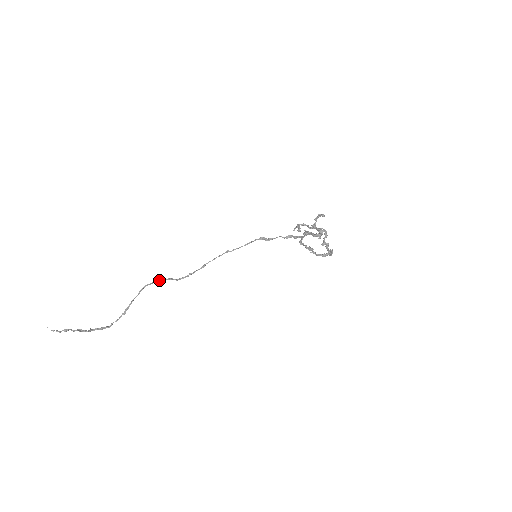
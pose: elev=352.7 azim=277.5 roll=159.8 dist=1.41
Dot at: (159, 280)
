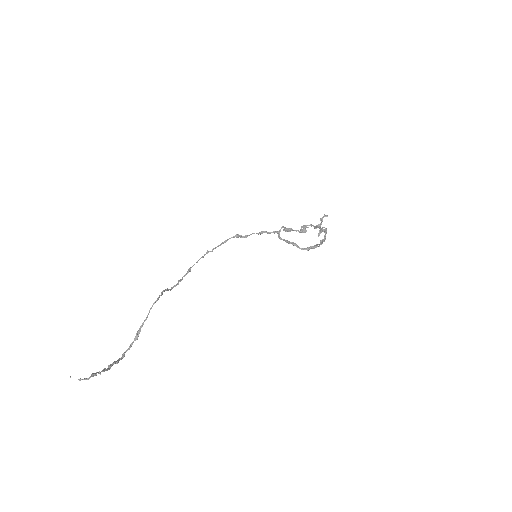
Dot at: (162, 293)
